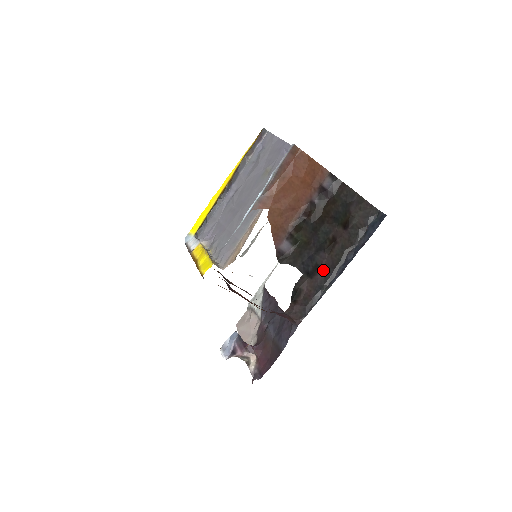
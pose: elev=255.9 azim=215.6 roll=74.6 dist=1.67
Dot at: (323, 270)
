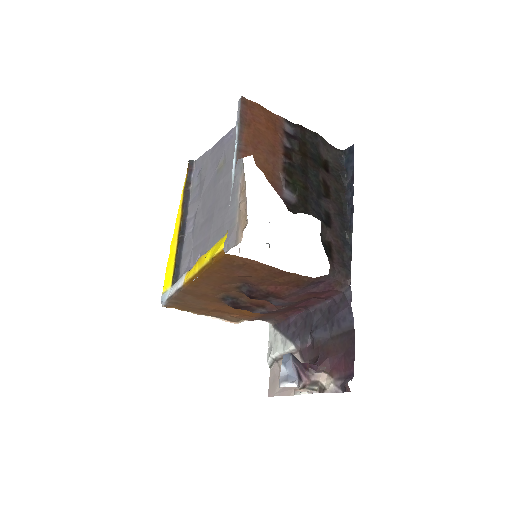
Dot at: (335, 216)
